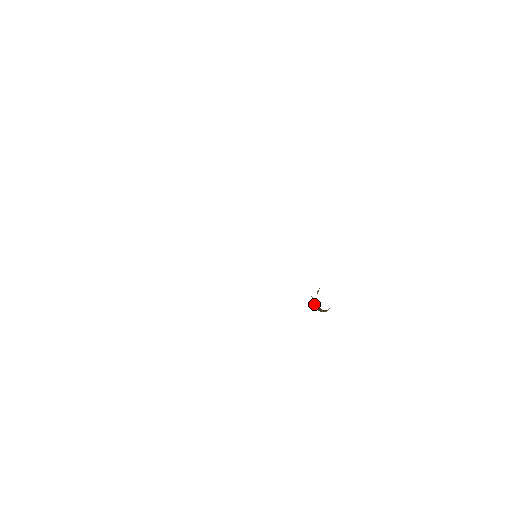
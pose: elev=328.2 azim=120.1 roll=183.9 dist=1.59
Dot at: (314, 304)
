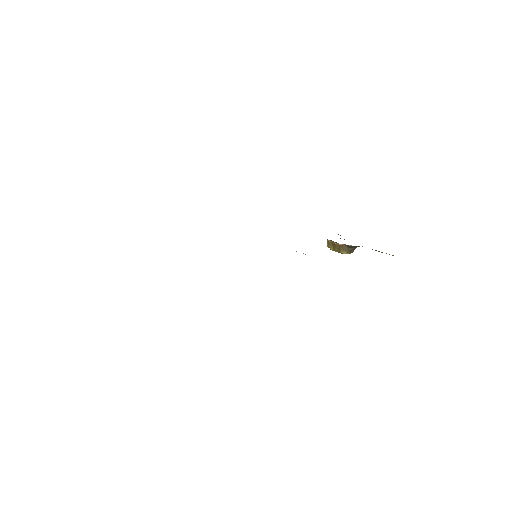
Dot at: (342, 250)
